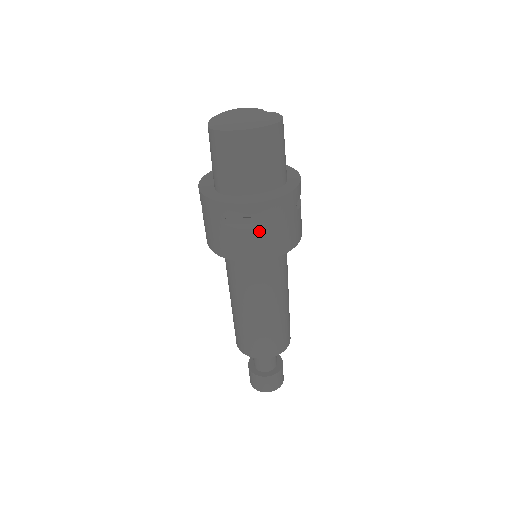
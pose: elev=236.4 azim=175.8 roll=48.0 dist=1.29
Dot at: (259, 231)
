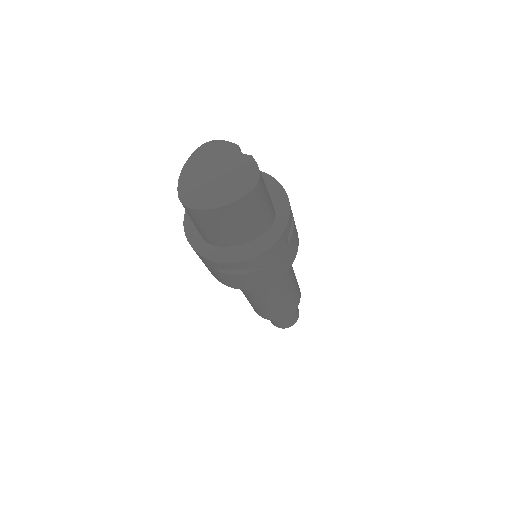
Dot at: (250, 275)
